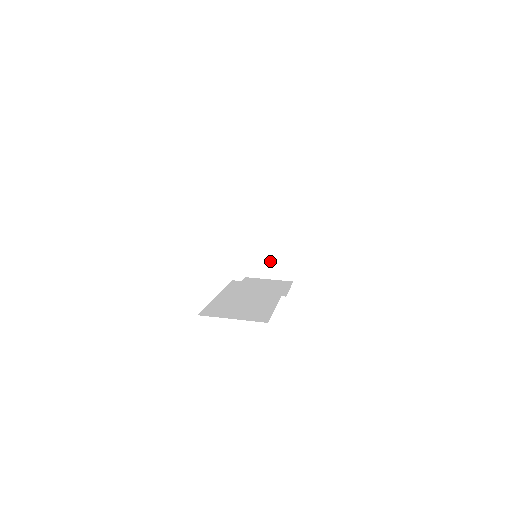
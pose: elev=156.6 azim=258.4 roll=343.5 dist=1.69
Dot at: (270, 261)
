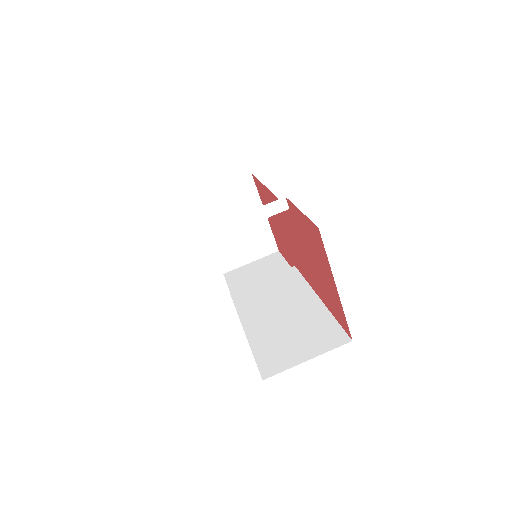
Dot at: (244, 242)
